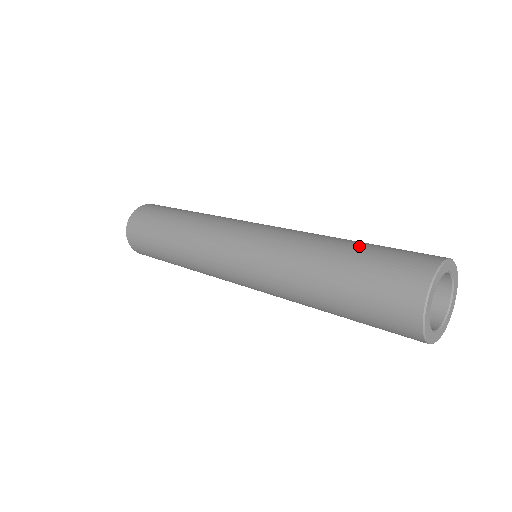
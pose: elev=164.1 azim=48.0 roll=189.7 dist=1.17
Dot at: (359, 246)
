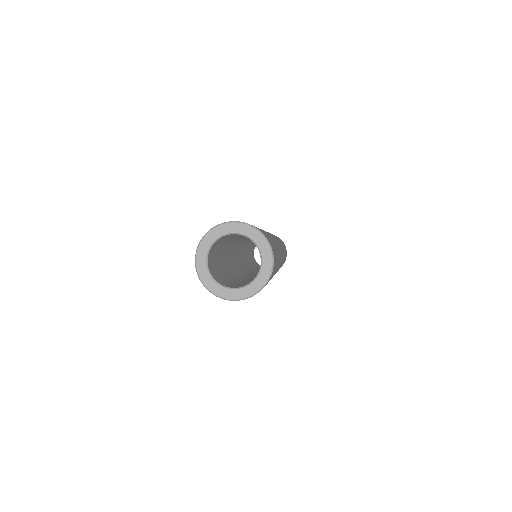
Dot at: occluded
